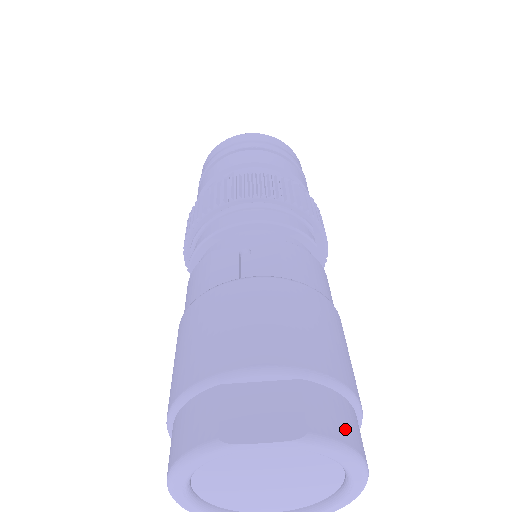
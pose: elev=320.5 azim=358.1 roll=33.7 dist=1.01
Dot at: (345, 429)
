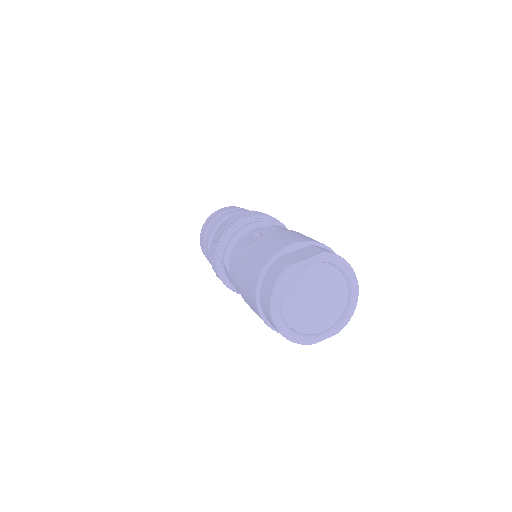
Dot at: occluded
